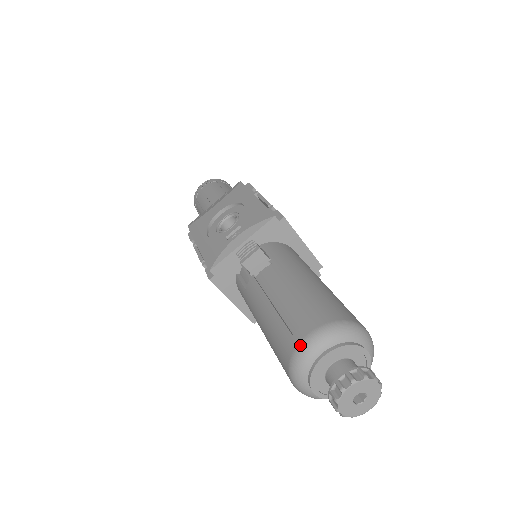
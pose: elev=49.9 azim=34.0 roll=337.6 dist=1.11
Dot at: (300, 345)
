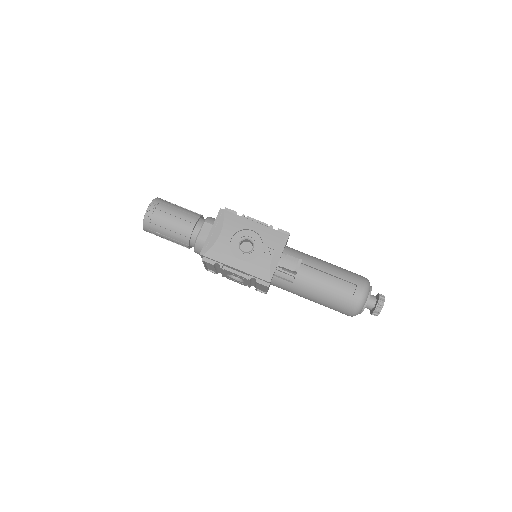
Dot at: (361, 299)
